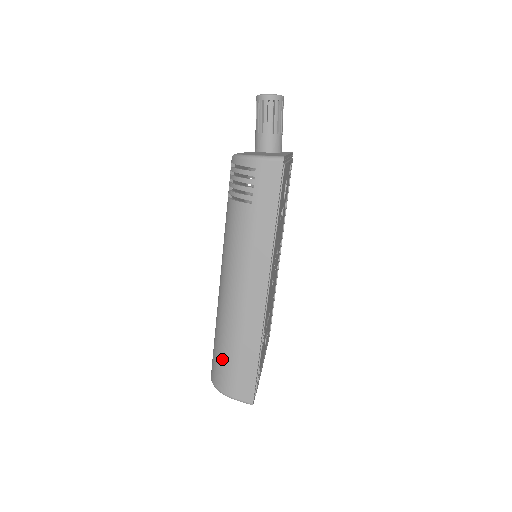
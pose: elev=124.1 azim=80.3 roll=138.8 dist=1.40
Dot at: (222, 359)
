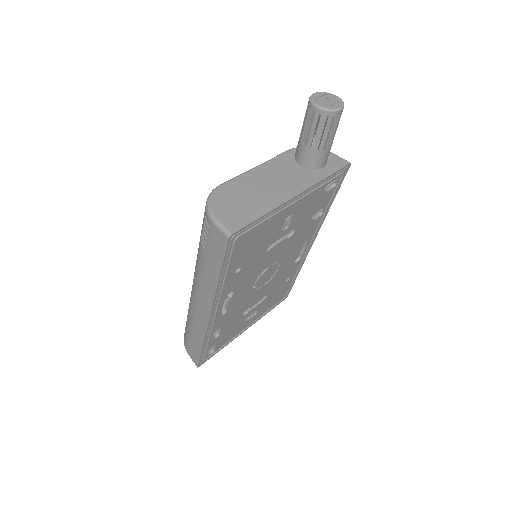
Dot at: (186, 326)
